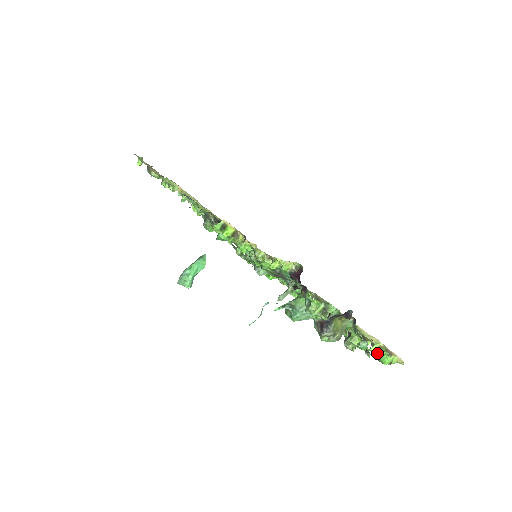
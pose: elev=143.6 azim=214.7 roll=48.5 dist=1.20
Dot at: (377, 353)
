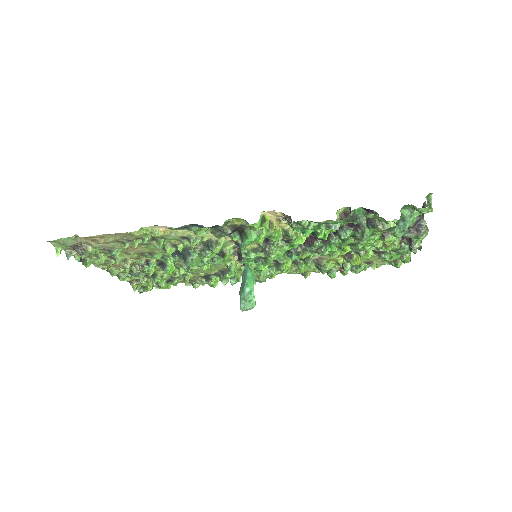
Dot at: (405, 254)
